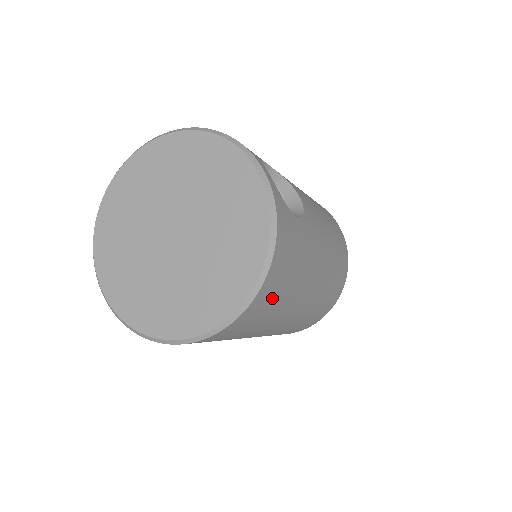
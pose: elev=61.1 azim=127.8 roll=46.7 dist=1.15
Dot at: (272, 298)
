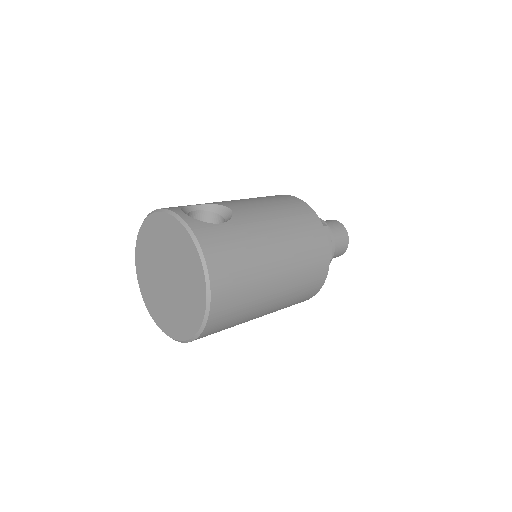
Dot at: (231, 278)
